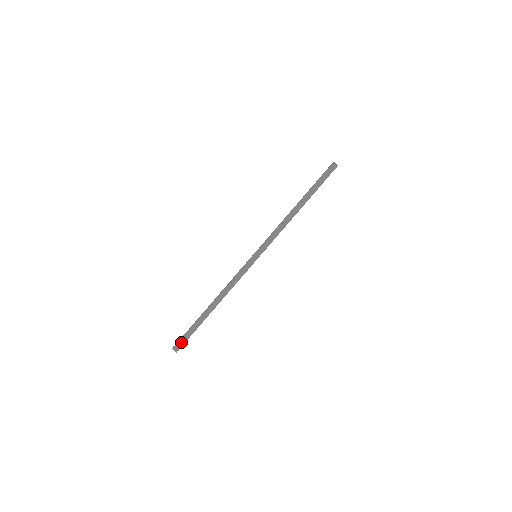
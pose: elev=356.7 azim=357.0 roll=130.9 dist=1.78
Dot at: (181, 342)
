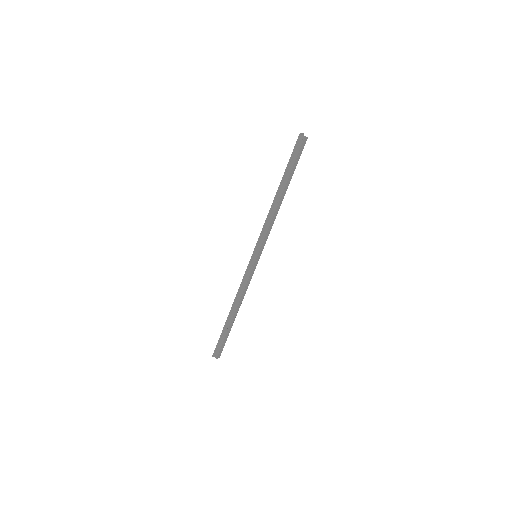
Dot at: (221, 350)
